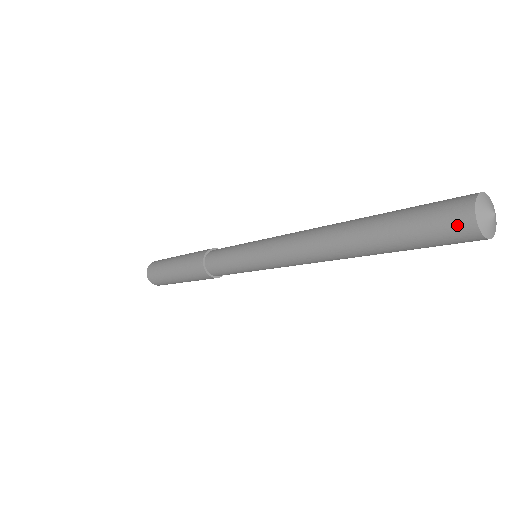
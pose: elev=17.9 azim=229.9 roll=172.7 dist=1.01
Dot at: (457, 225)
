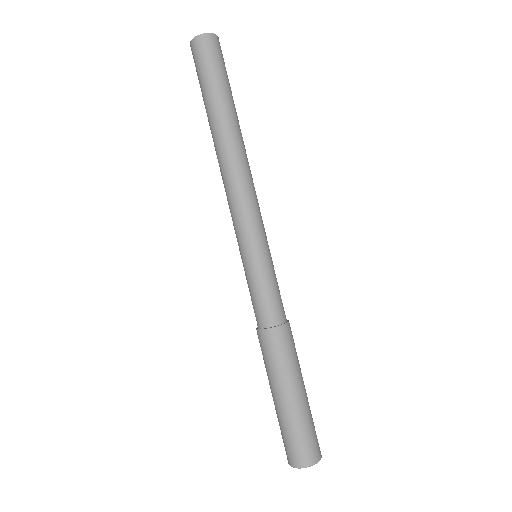
Dot at: (193, 53)
